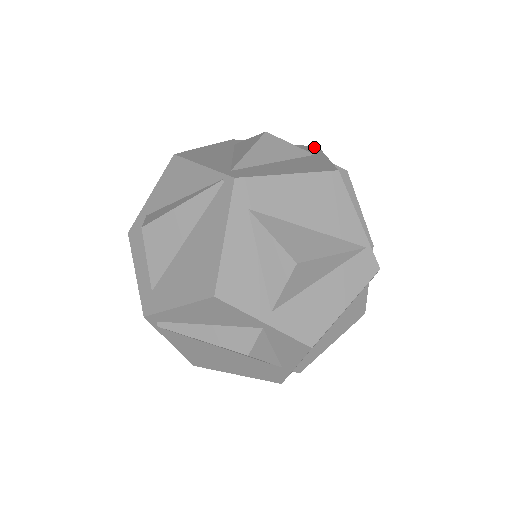
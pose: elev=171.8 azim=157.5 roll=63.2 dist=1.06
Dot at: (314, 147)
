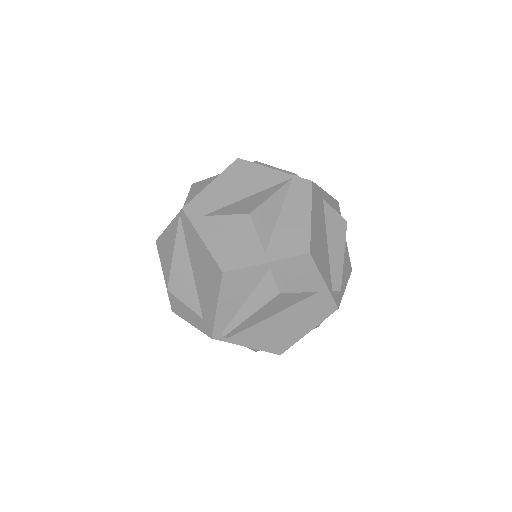
Dot at: occluded
